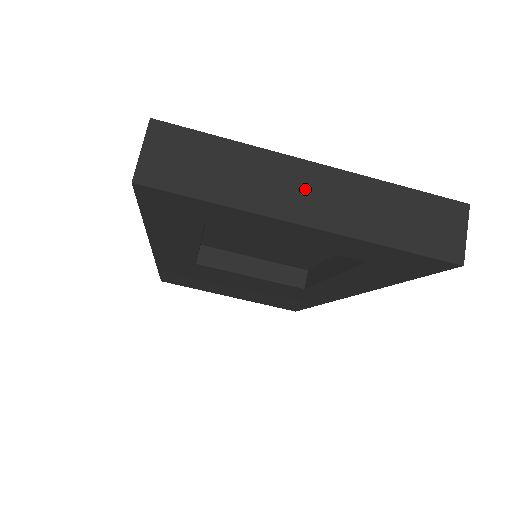
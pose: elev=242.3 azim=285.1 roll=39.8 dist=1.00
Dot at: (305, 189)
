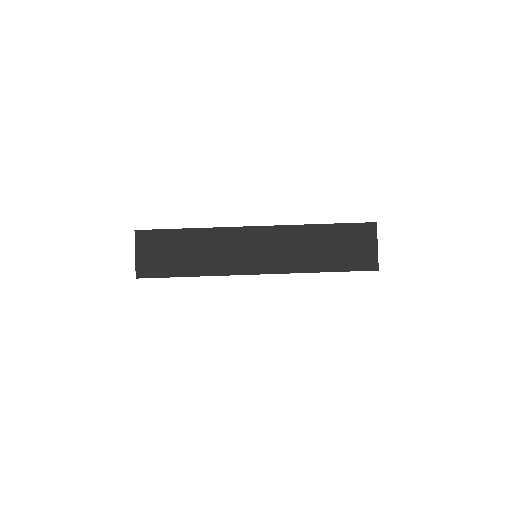
Dot at: (251, 248)
